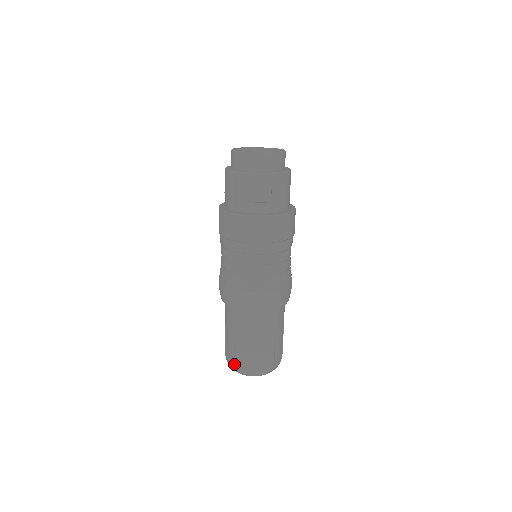
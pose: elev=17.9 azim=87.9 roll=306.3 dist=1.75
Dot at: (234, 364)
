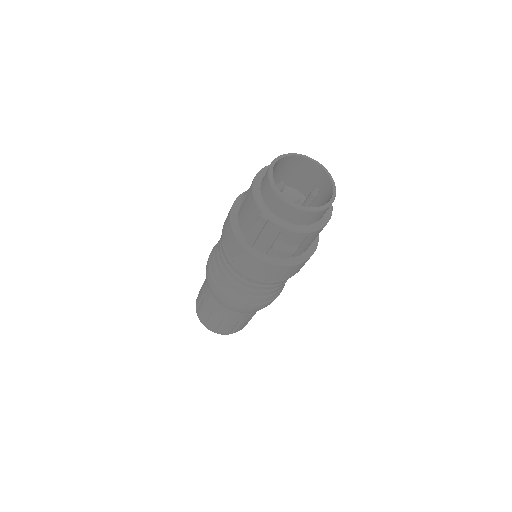
Dot at: (204, 324)
